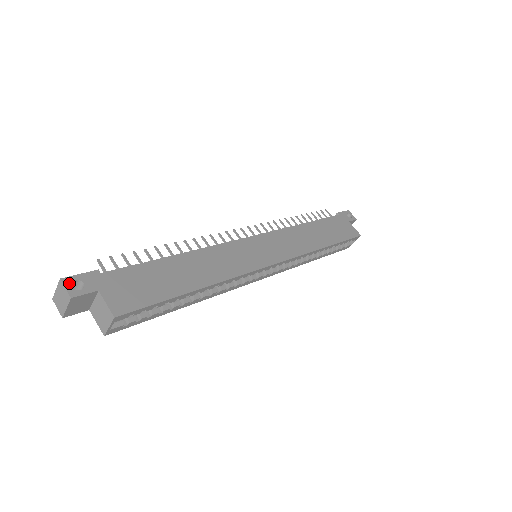
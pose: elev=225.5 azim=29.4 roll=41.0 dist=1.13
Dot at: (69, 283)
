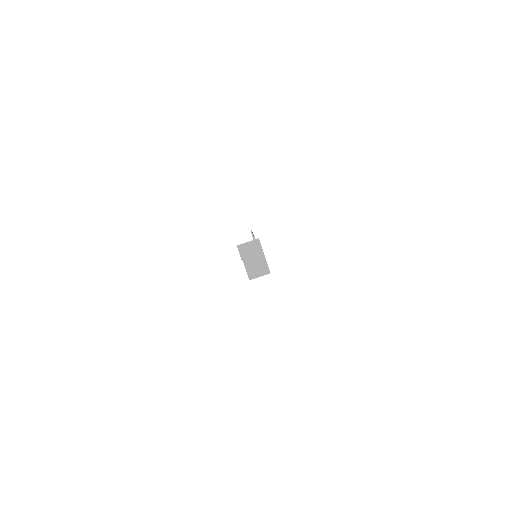
Dot at: occluded
